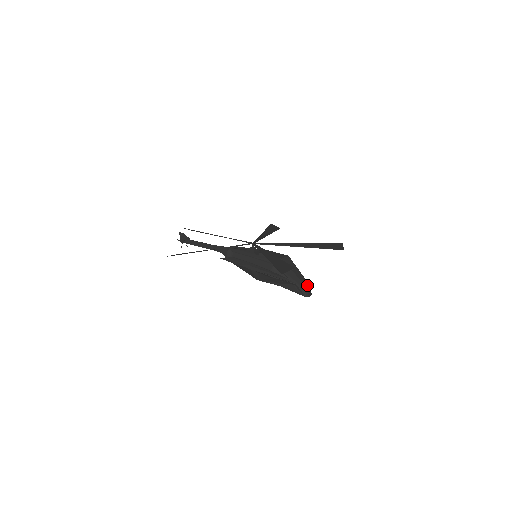
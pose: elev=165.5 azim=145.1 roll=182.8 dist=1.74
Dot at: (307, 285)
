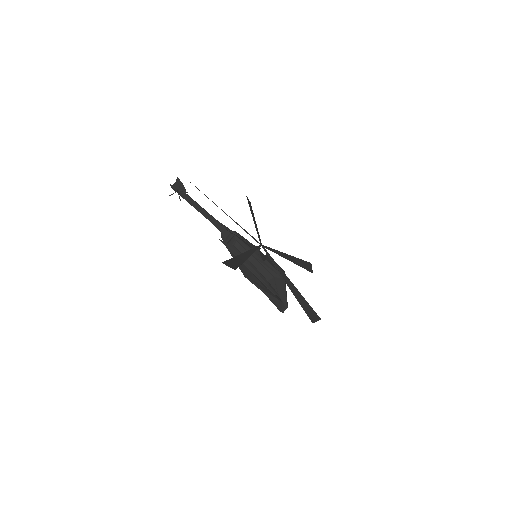
Dot at: (287, 303)
